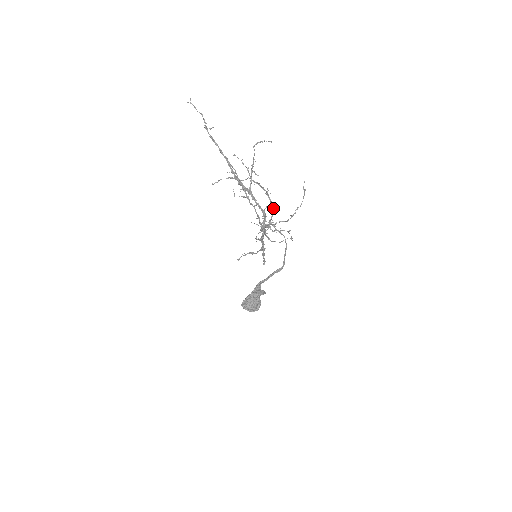
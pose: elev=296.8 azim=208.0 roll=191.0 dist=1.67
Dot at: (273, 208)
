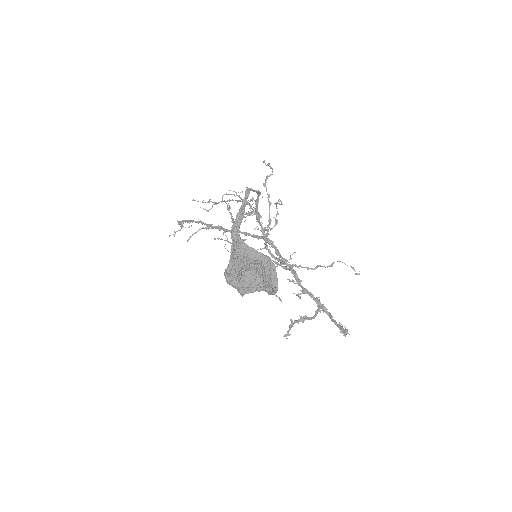
Dot at: occluded
